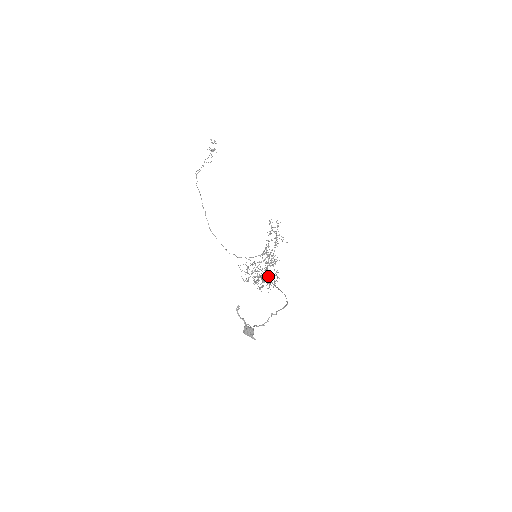
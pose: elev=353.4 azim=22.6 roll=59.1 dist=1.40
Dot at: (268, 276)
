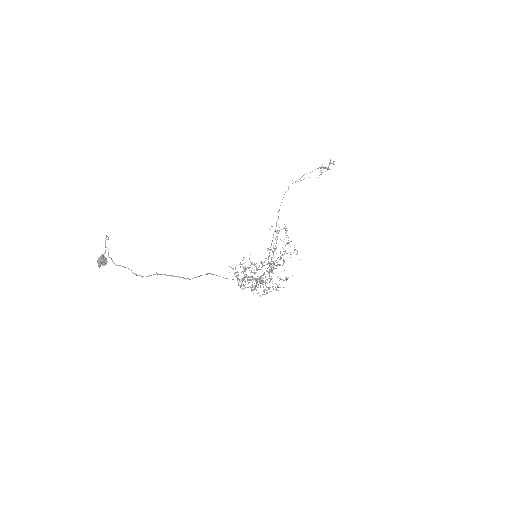
Dot at: (256, 280)
